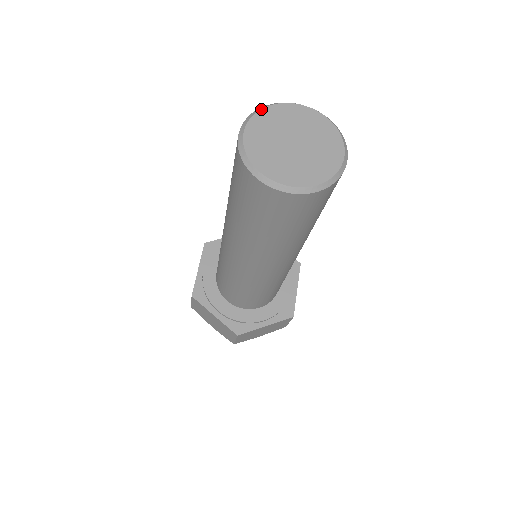
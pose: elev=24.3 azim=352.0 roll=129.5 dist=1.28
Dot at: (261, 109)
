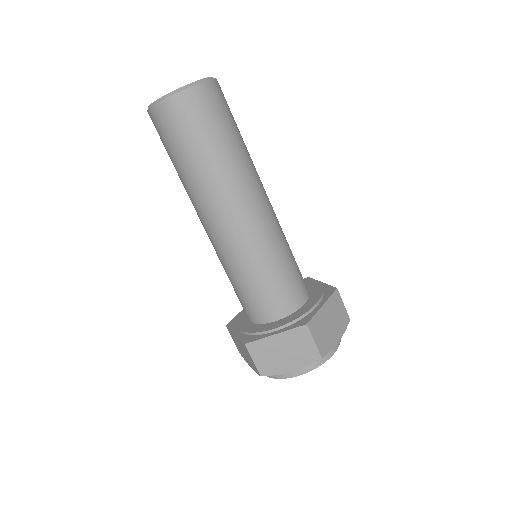
Dot at: occluded
